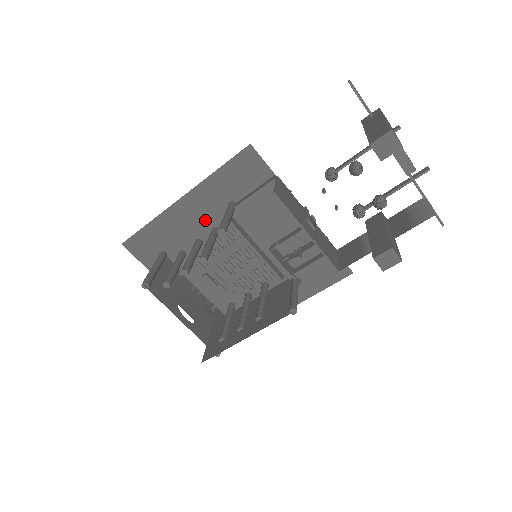
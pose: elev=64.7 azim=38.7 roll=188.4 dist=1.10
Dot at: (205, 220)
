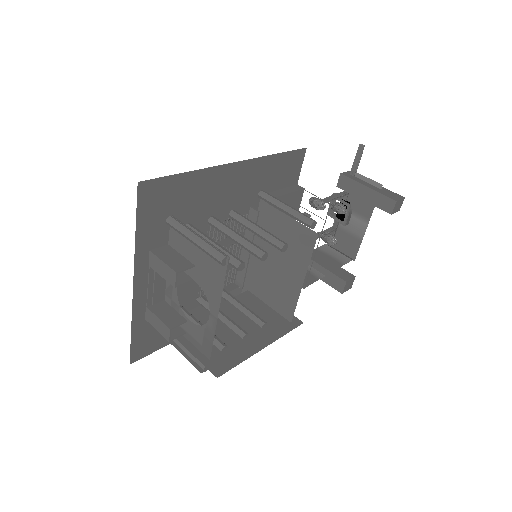
Dot at: (233, 198)
